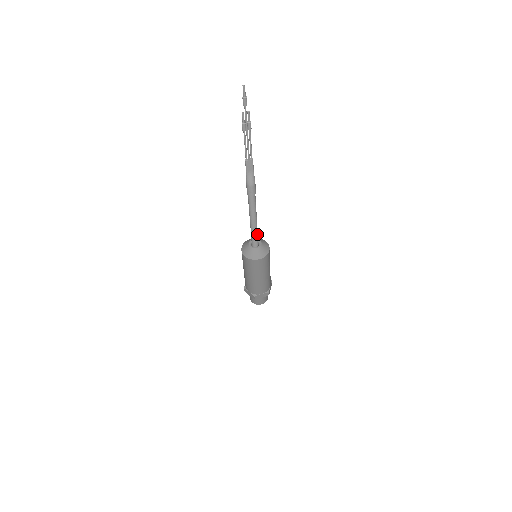
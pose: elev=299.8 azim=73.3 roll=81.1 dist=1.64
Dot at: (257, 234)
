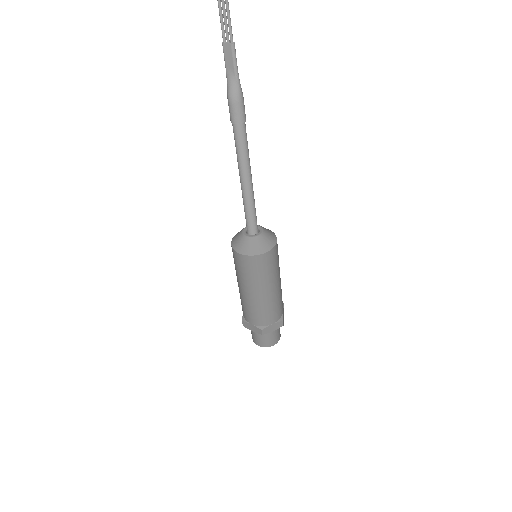
Dot at: (251, 212)
